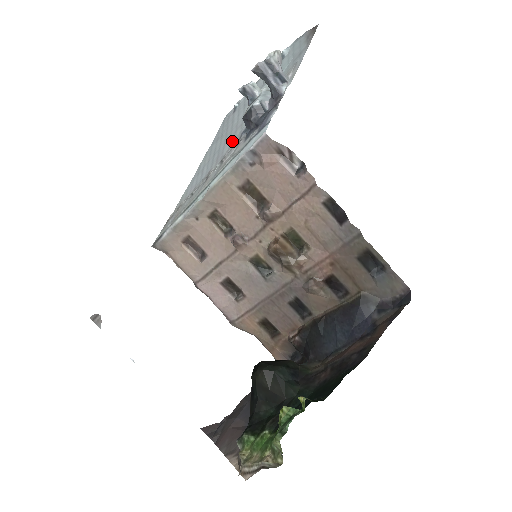
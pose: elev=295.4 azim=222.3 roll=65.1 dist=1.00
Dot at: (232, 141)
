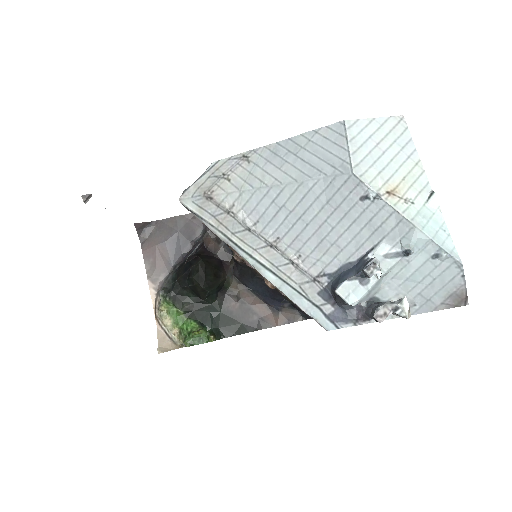
Dot at: (319, 251)
